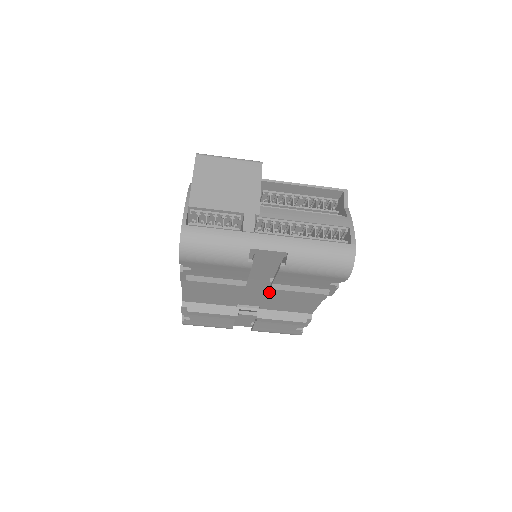
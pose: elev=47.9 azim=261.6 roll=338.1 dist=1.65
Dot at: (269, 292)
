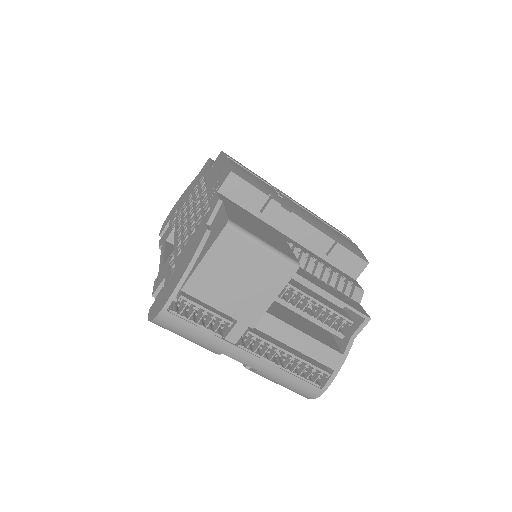
Dot at: occluded
